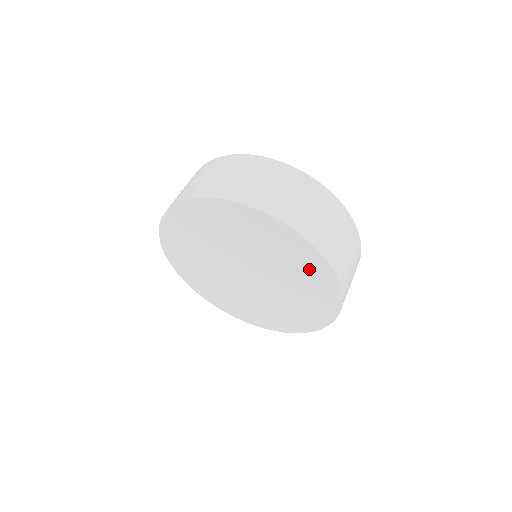
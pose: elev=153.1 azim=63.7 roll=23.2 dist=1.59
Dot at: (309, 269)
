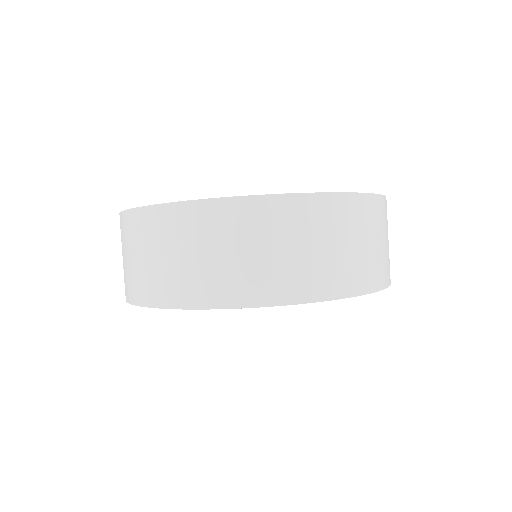
Dot at: occluded
